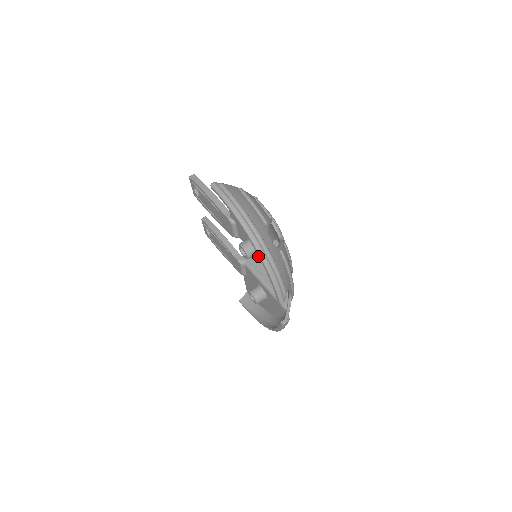
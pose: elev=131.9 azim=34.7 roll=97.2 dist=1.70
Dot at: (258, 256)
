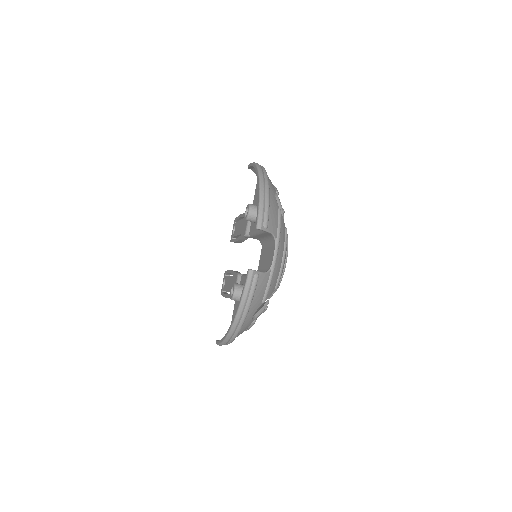
Dot at: occluded
